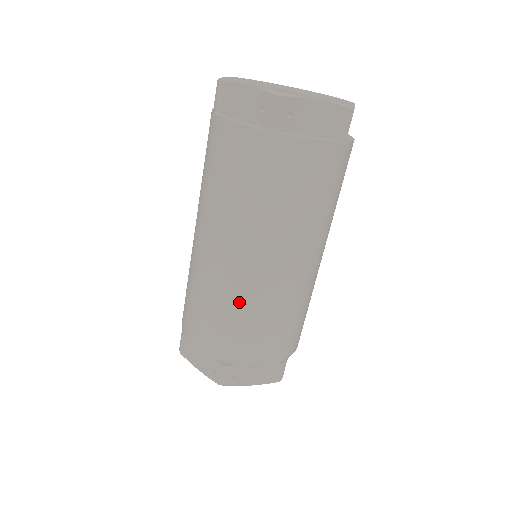
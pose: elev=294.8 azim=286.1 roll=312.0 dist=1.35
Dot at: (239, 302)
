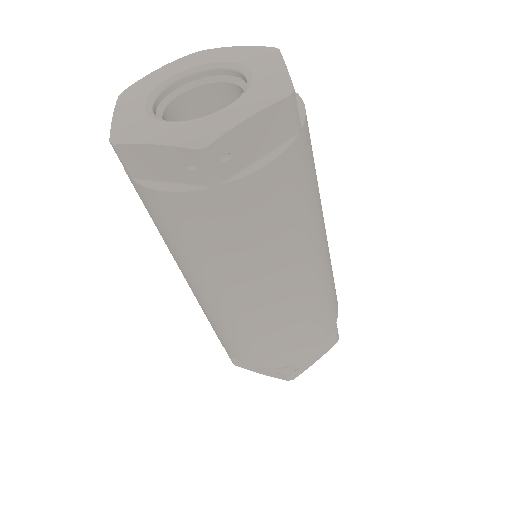
Dot at: (272, 327)
